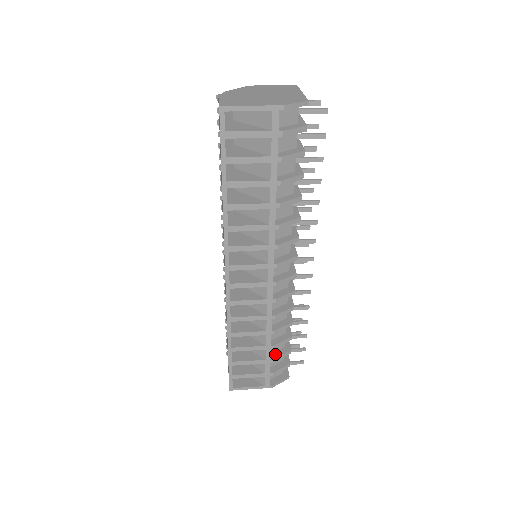
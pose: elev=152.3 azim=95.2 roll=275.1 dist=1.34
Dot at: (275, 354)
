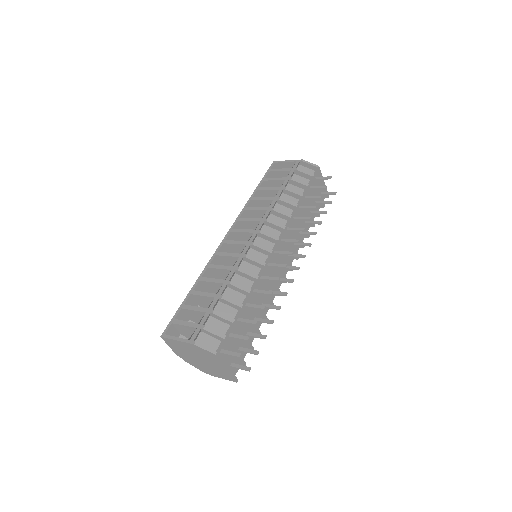
Dot at: (220, 314)
